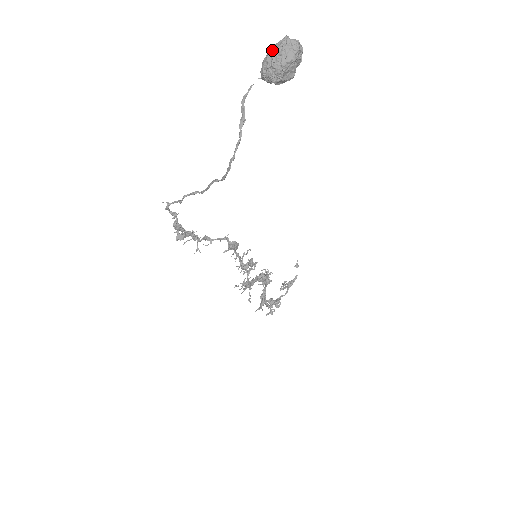
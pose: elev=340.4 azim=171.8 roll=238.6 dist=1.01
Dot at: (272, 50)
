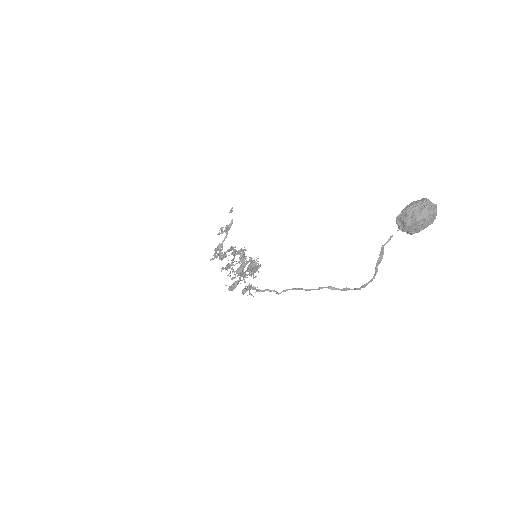
Dot at: (421, 219)
